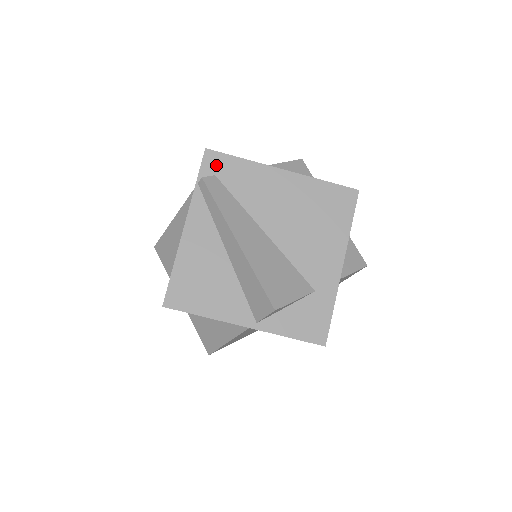
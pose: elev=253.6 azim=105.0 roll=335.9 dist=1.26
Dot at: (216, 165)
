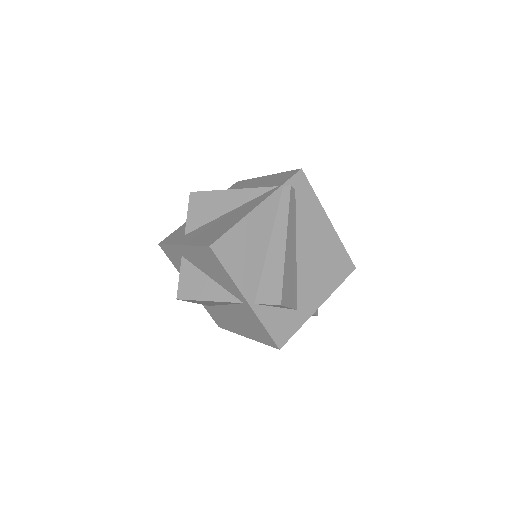
Dot at: (300, 184)
